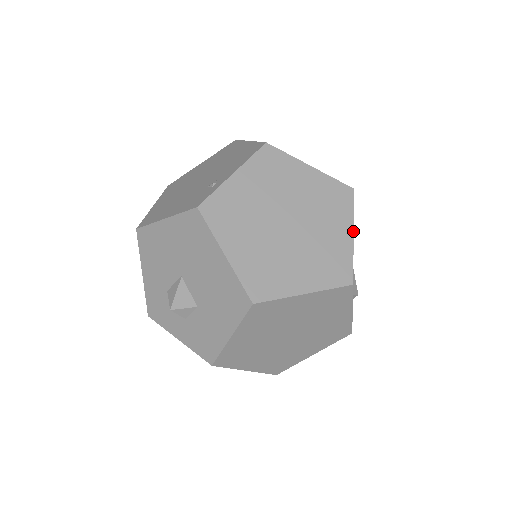
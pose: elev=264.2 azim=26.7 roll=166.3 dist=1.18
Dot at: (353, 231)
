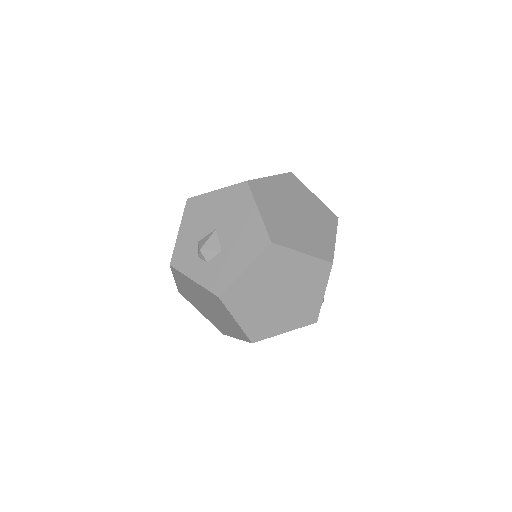
Dot at: occluded
